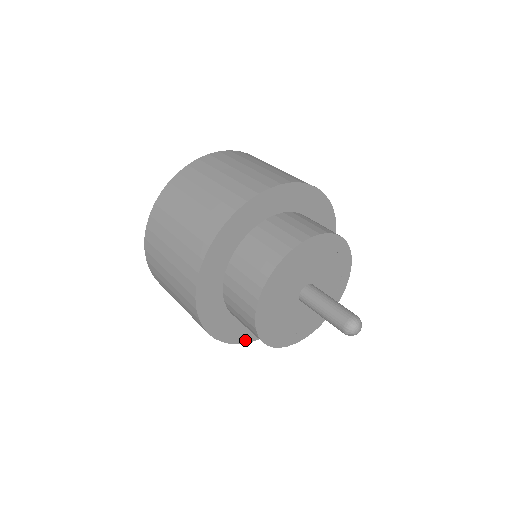
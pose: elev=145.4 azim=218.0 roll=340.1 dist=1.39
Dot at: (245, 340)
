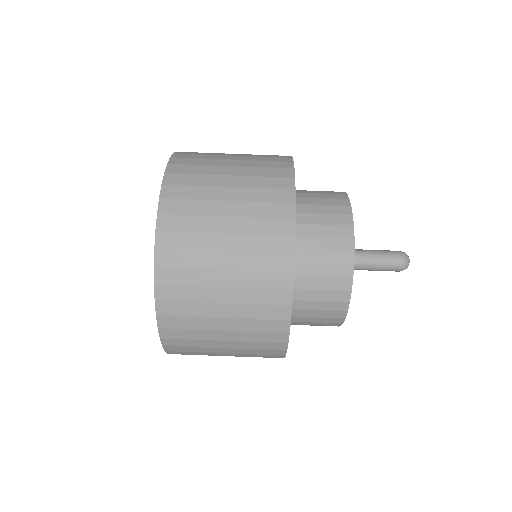
Dot at: occluded
